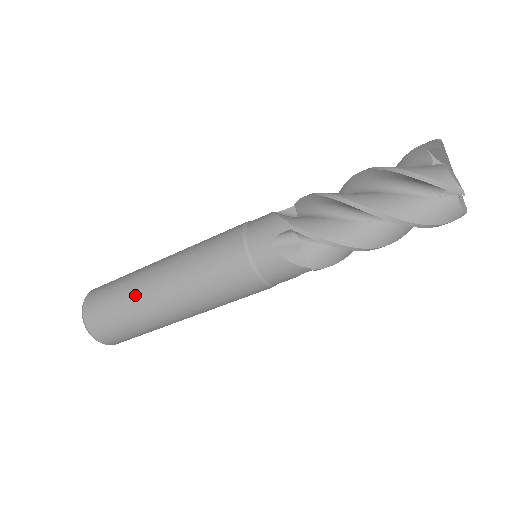
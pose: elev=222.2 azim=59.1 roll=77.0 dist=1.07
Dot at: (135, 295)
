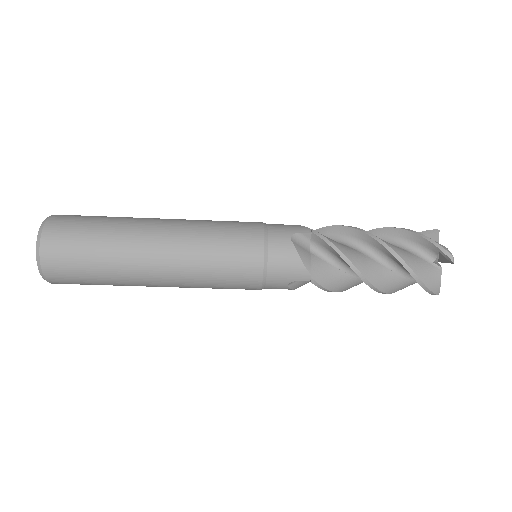
Dot at: (124, 278)
